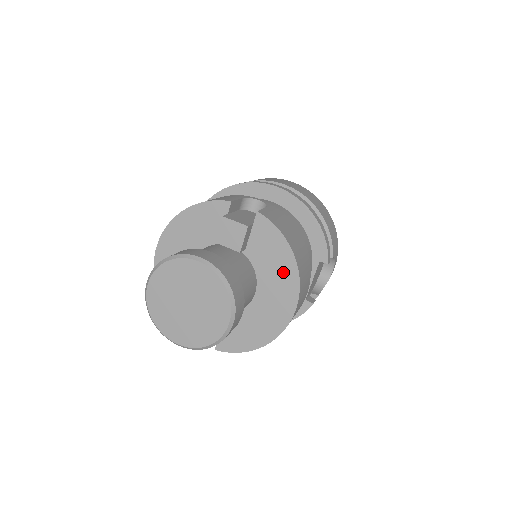
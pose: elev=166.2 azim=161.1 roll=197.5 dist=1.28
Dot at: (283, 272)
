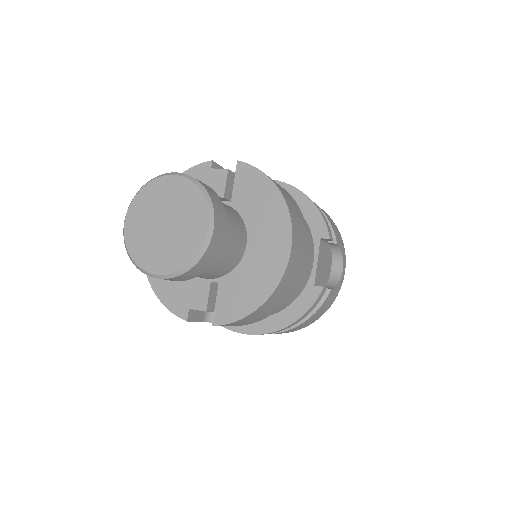
Dot at: (271, 211)
